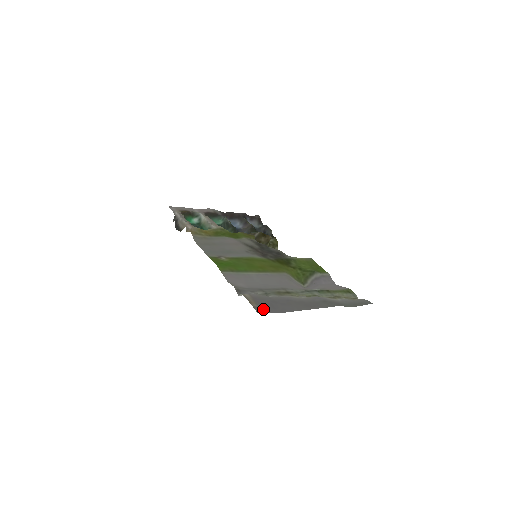
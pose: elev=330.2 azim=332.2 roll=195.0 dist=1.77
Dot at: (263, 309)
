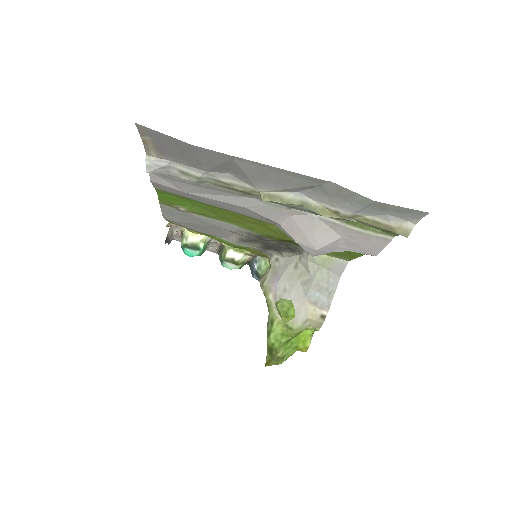
Dot at: (156, 135)
